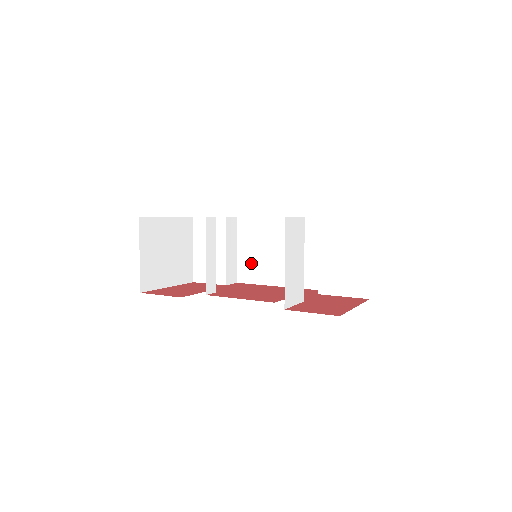
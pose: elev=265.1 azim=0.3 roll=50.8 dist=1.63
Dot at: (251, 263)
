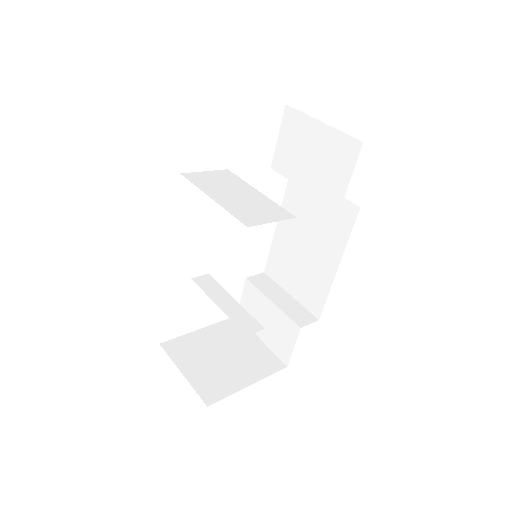
Dot at: (305, 287)
